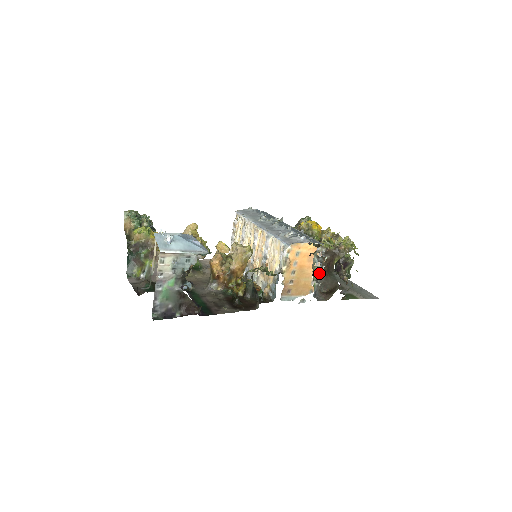
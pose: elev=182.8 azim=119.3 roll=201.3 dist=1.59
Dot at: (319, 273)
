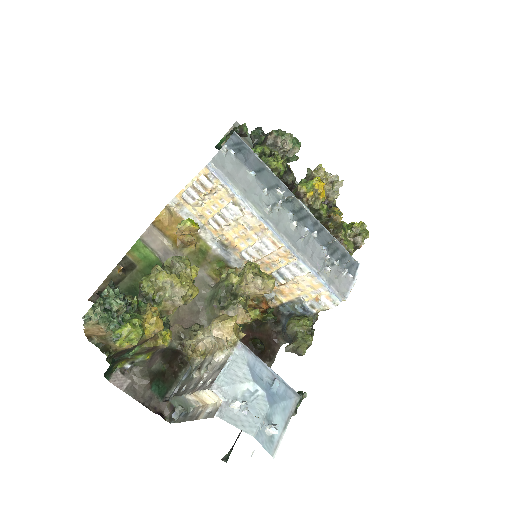
Dot at: occluded
